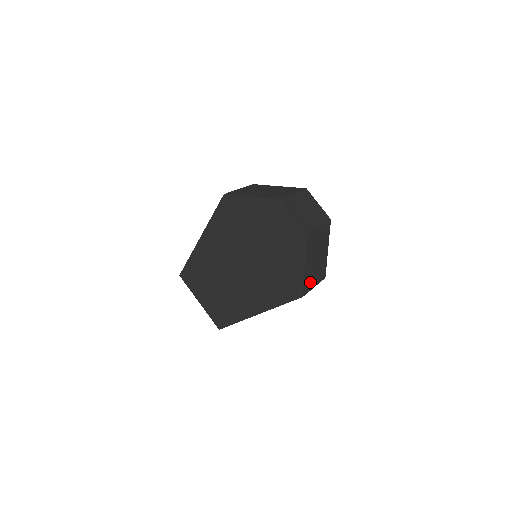
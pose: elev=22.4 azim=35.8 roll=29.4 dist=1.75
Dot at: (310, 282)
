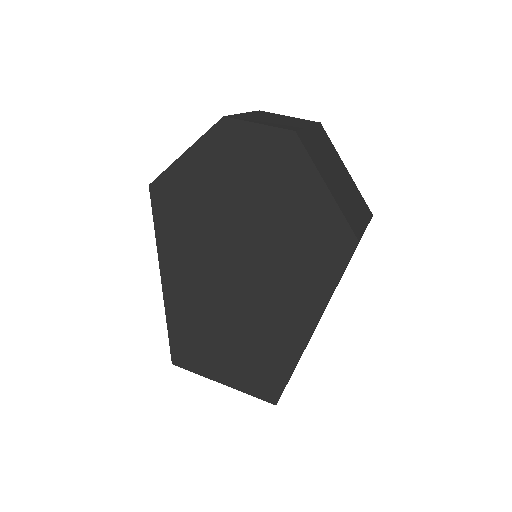
Dot at: (354, 218)
